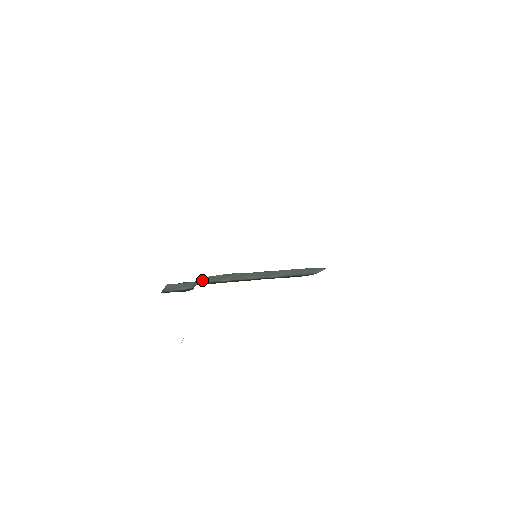
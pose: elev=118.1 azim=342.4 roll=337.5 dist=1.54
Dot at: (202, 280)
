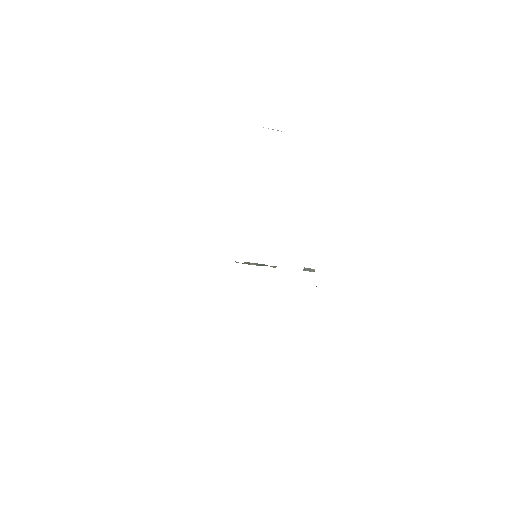
Dot at: occluded
